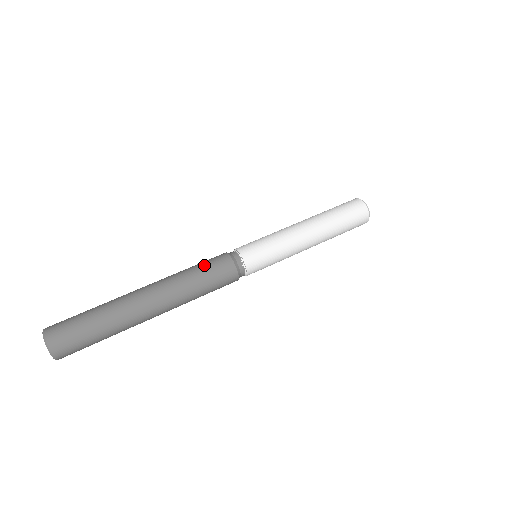
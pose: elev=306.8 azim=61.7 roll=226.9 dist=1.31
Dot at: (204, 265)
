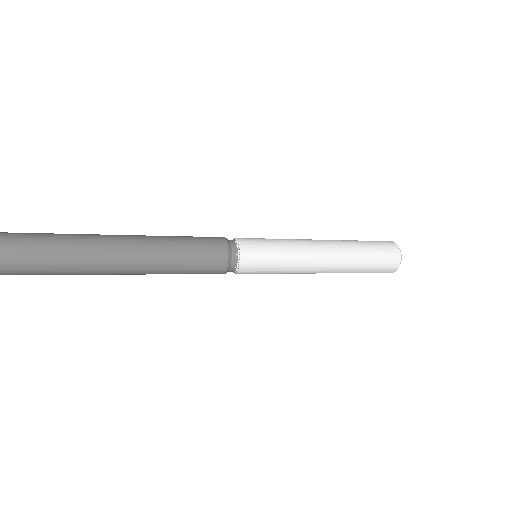
Dot at: occluded
